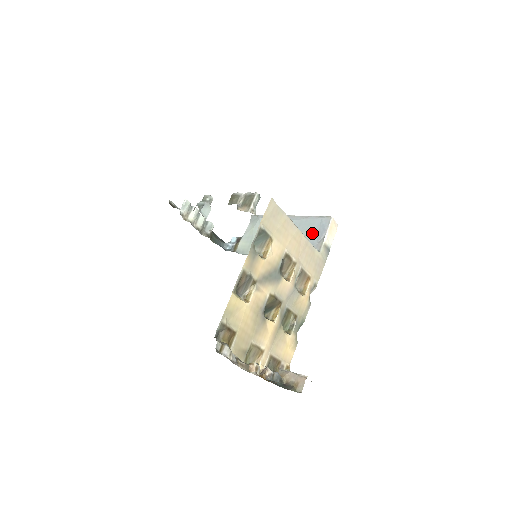
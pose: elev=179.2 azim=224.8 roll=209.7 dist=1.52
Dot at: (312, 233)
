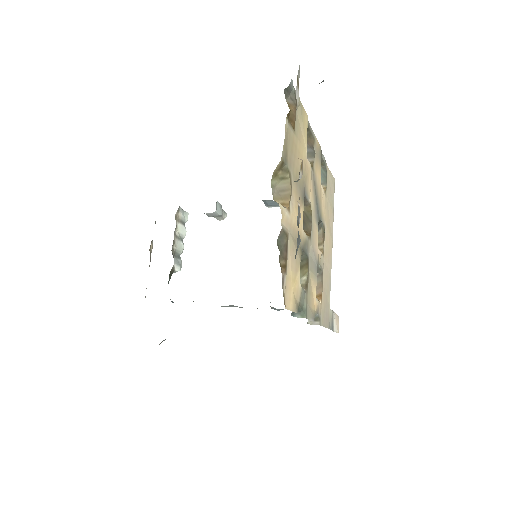
Dot at: occluded
